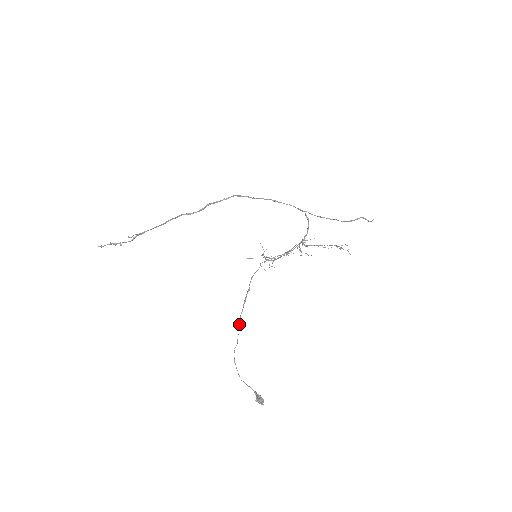
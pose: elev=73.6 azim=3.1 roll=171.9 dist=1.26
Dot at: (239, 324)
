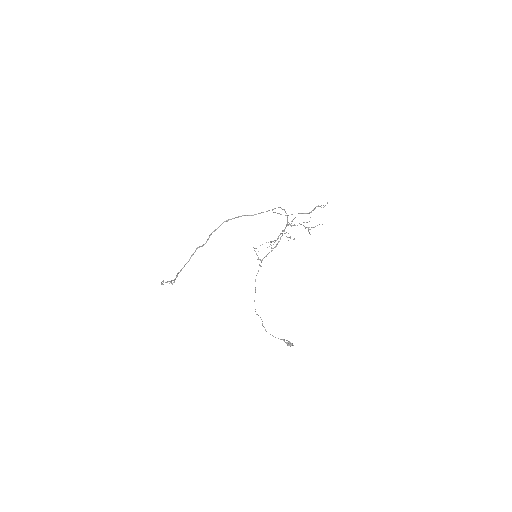
Dot at: occluded
